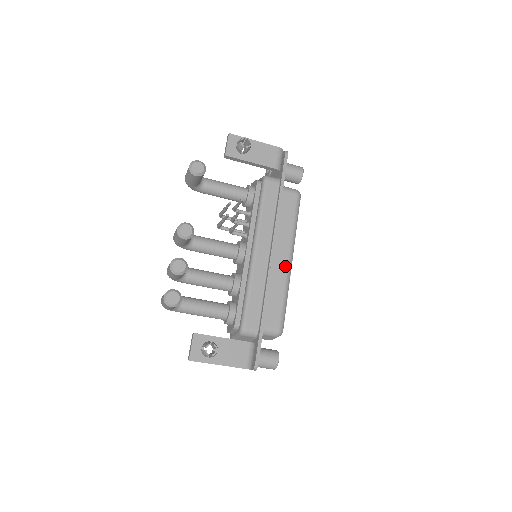
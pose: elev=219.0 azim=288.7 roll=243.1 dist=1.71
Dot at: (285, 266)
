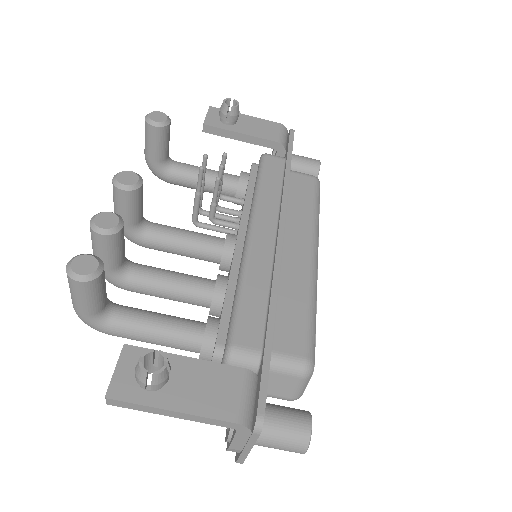
Dot at: (306, 260)
